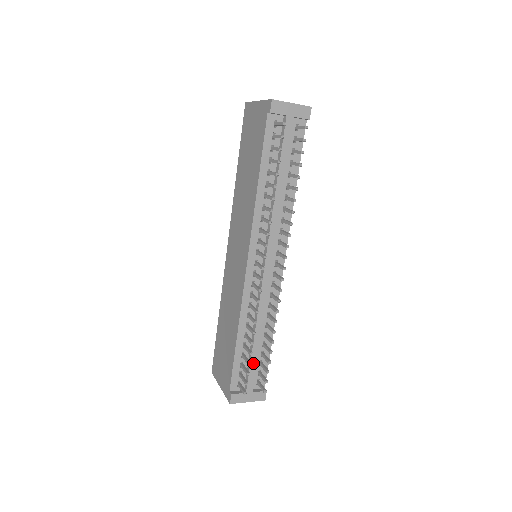
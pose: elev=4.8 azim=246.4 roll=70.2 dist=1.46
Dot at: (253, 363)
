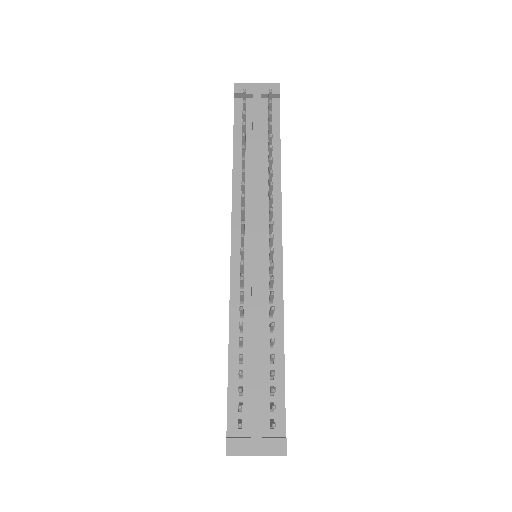
Dot at: (255, 385)
